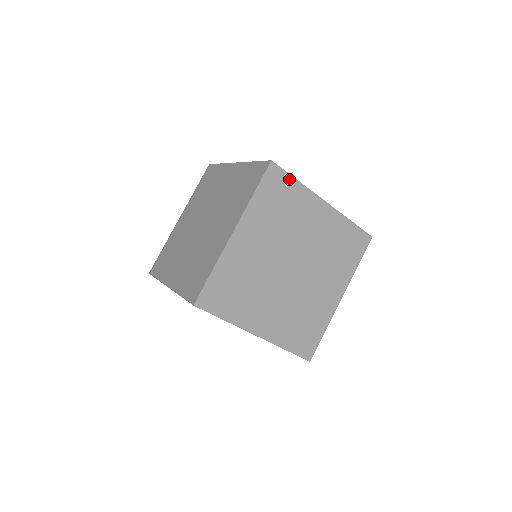
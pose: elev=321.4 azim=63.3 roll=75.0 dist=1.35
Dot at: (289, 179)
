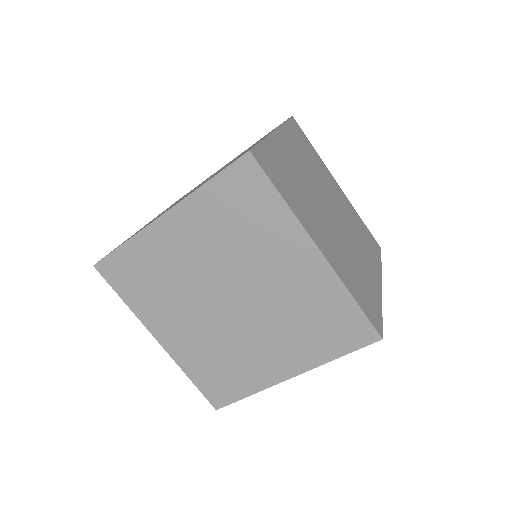
Dot at: (269, 189)
